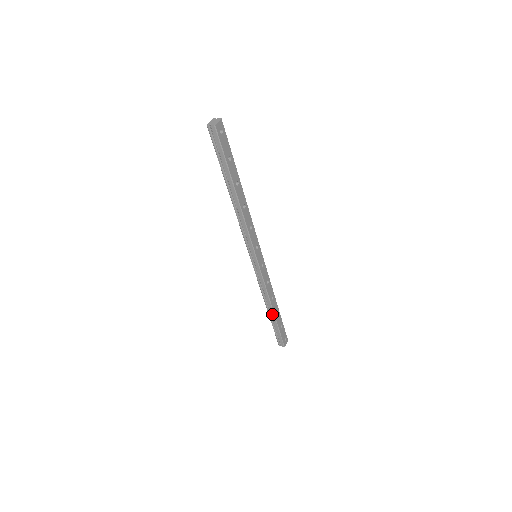
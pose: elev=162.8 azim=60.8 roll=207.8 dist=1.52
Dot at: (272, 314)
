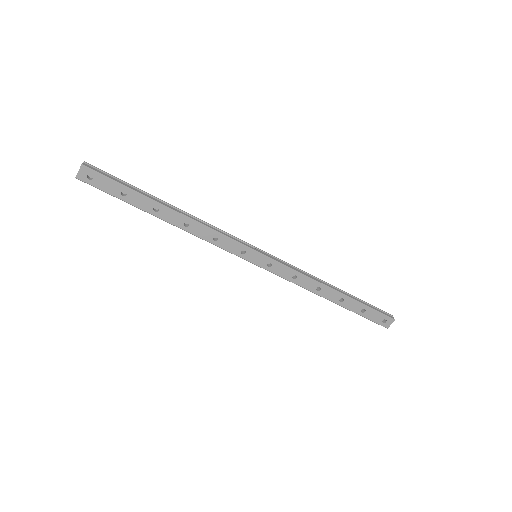
Dot at: (333, 301)
